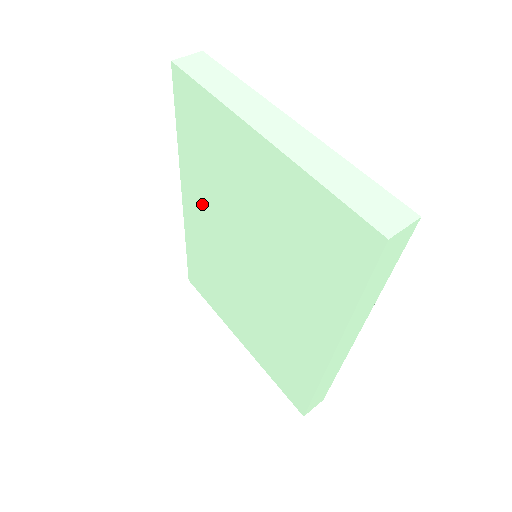
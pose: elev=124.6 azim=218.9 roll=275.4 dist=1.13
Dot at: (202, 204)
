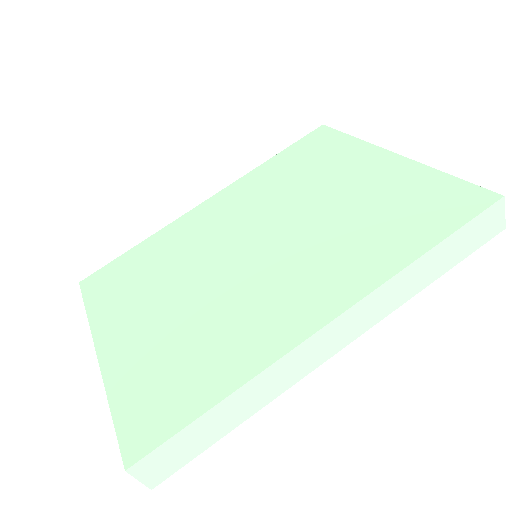
Dot at: (240, 201)
